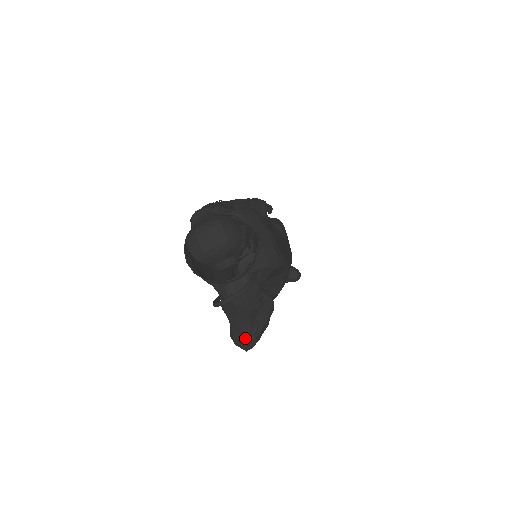
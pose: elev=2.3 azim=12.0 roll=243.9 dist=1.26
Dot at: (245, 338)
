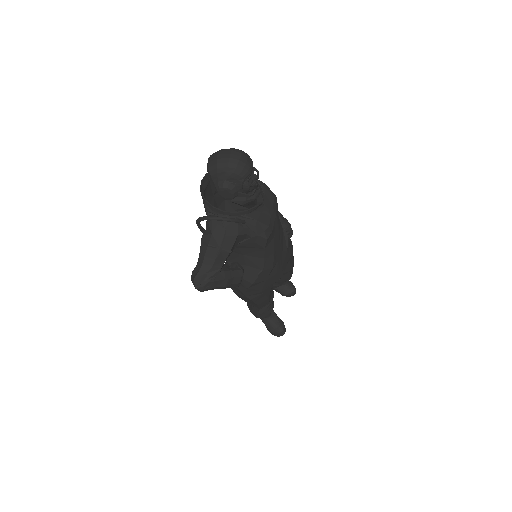
Dot at: (202, 273)
